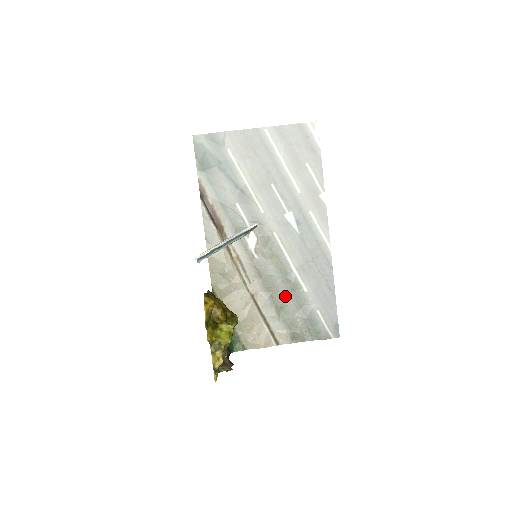
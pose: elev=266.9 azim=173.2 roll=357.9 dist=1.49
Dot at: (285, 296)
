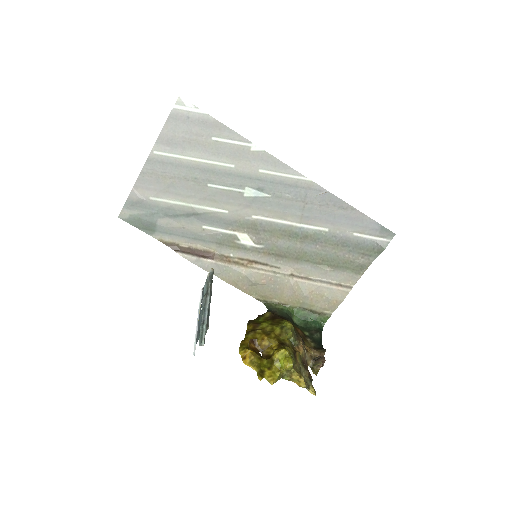
Dot at: (316, 250)
